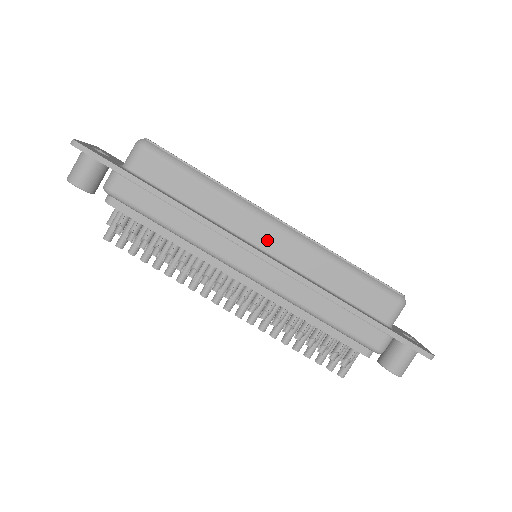
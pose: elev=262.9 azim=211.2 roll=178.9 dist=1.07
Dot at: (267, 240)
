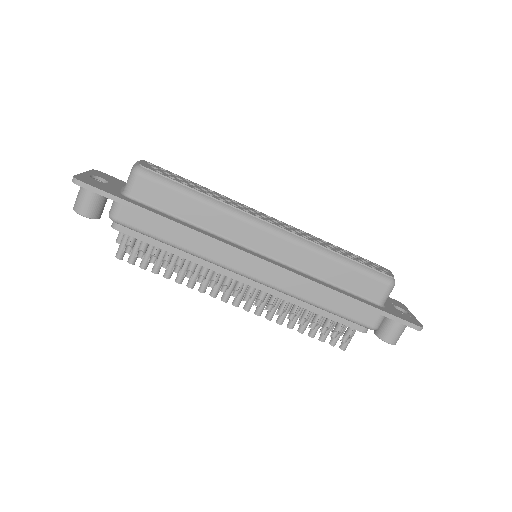
Dot at: (264, 245)
